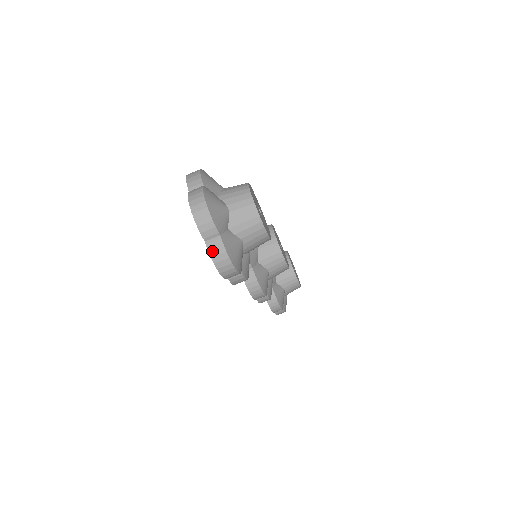
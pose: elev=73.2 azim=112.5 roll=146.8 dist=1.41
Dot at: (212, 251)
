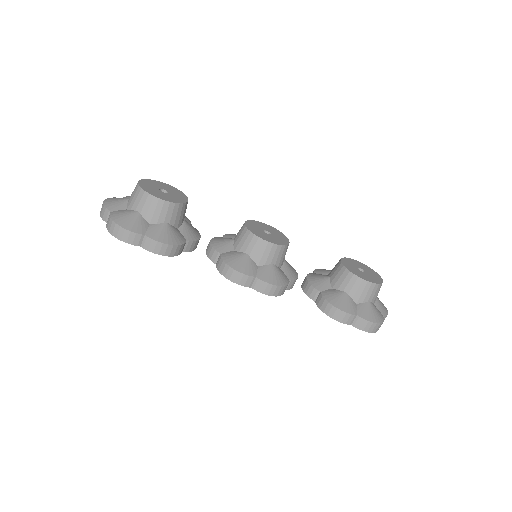
Dot at: (107, 225)
